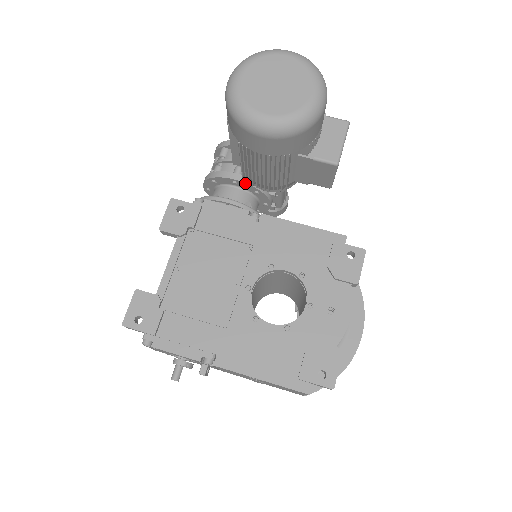
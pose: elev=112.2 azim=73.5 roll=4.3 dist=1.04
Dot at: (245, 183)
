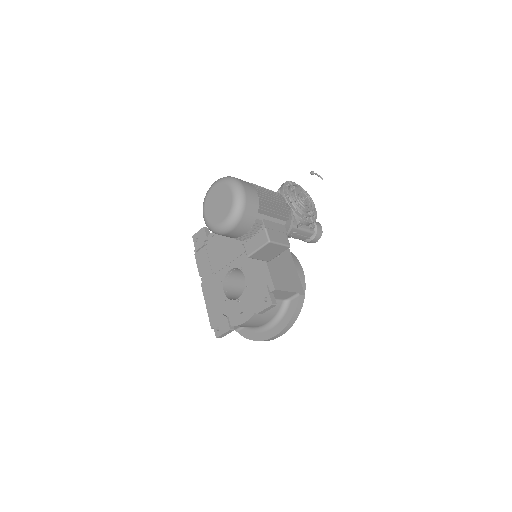
Dot at: occluded
